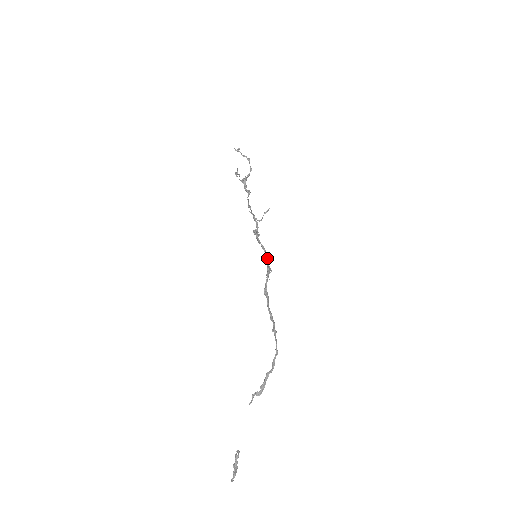
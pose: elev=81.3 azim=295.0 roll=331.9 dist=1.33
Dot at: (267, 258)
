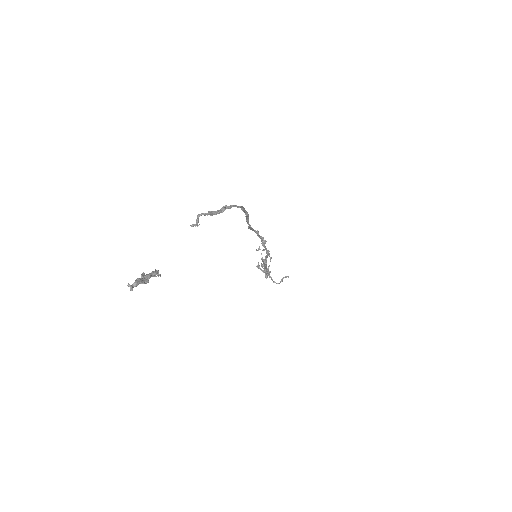
Dot at: occluded
